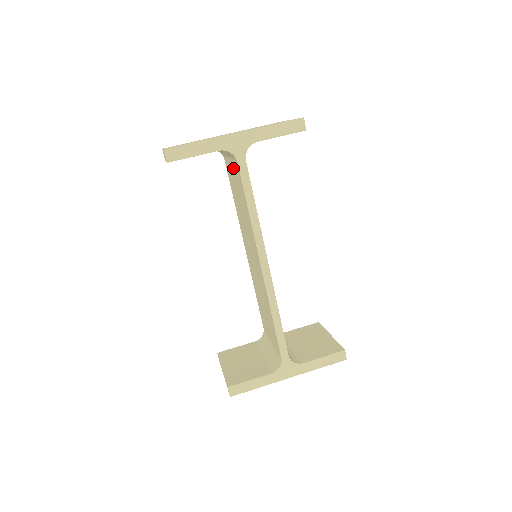
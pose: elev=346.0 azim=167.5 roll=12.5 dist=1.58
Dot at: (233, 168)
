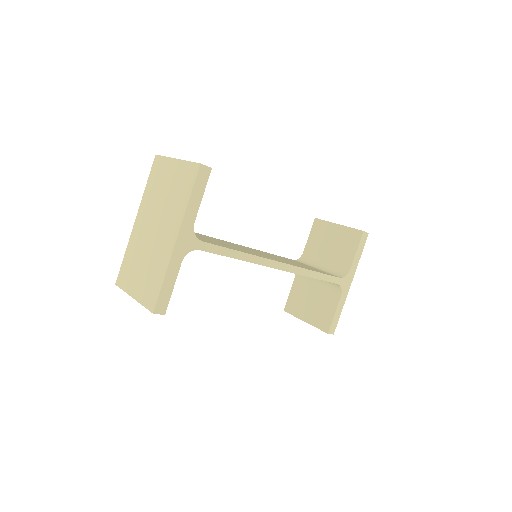
Dot at: occluded
